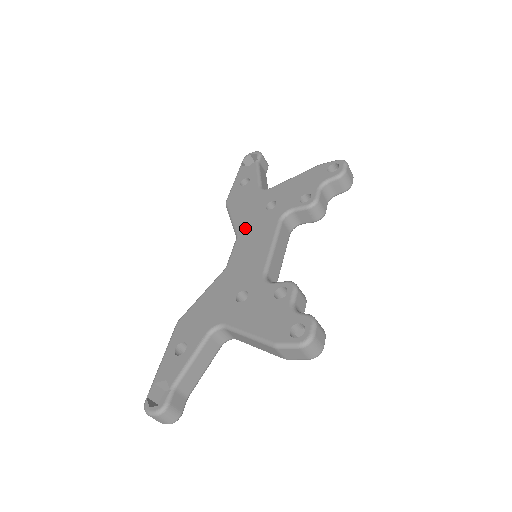
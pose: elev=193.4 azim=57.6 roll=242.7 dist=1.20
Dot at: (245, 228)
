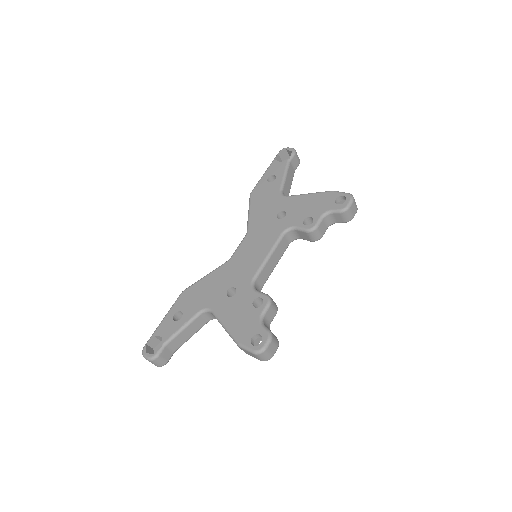
Dot at: (255, 228)
